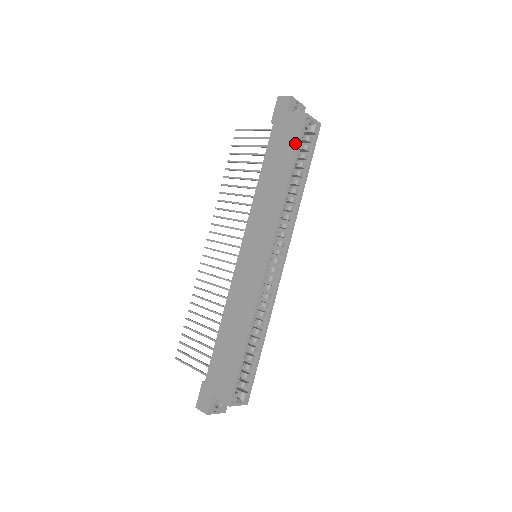
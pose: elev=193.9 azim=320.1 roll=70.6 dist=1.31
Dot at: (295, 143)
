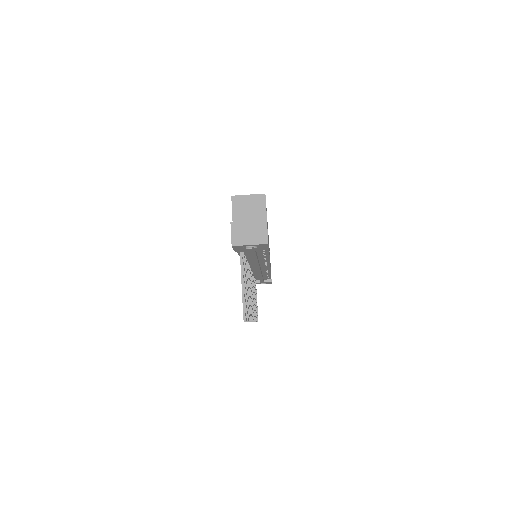
Dot at: occluded
